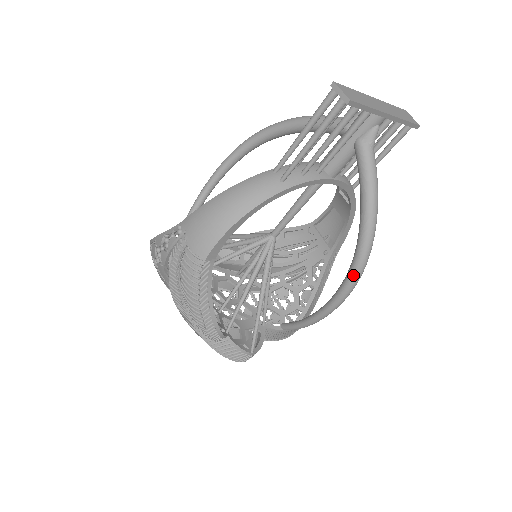
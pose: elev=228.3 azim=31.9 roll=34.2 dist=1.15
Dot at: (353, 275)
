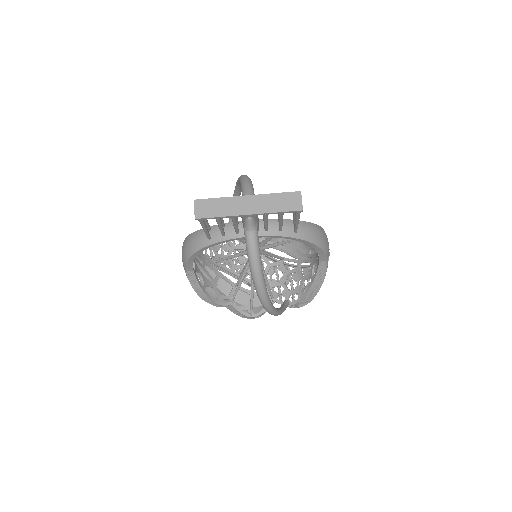
Dot at: occluded
